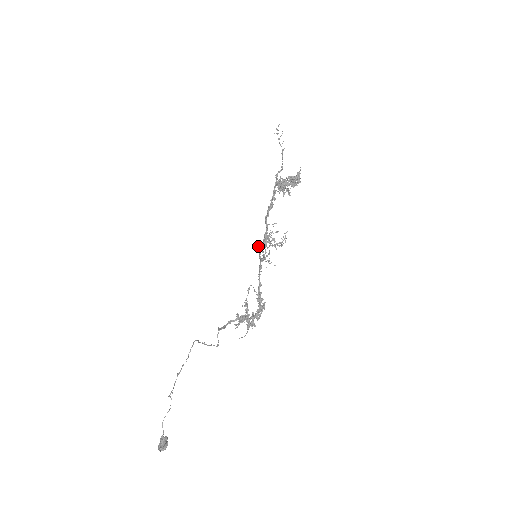
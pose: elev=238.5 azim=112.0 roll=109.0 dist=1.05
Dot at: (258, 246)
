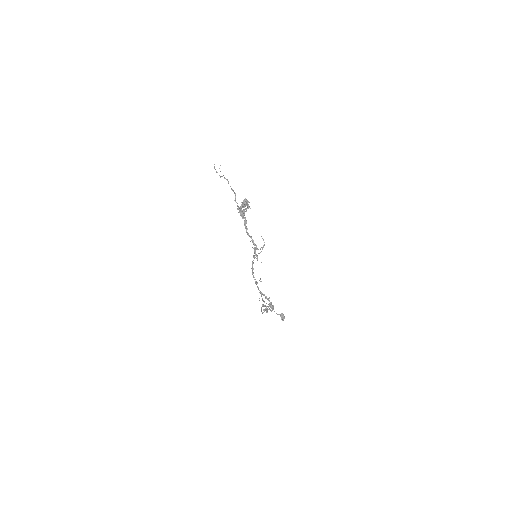
Dot at: occluded
